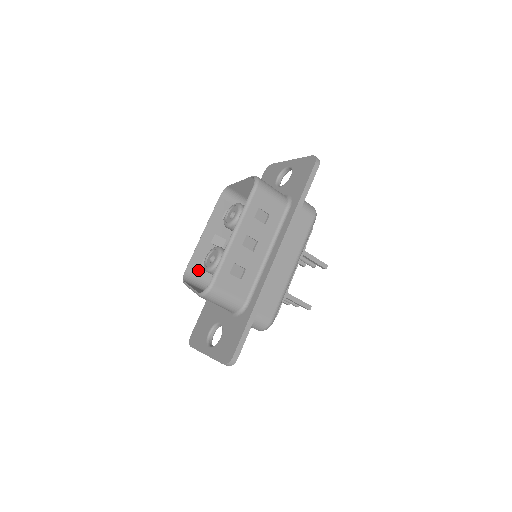
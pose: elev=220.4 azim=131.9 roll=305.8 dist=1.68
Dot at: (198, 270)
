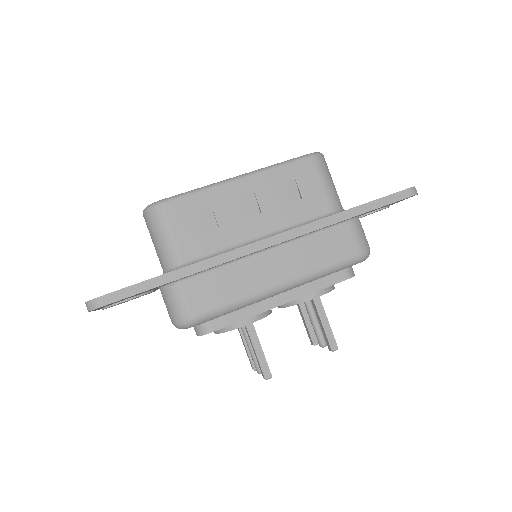
Dot at: occluded
